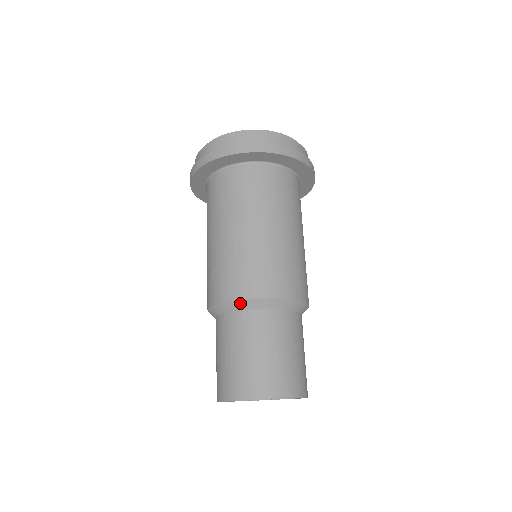
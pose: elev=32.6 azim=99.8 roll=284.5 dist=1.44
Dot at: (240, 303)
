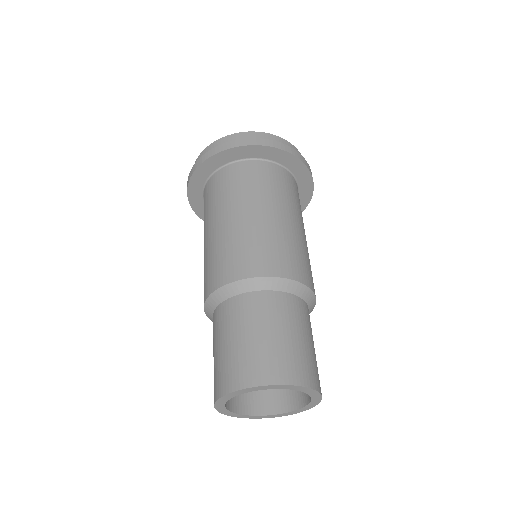
Dot at: (230, 288)
